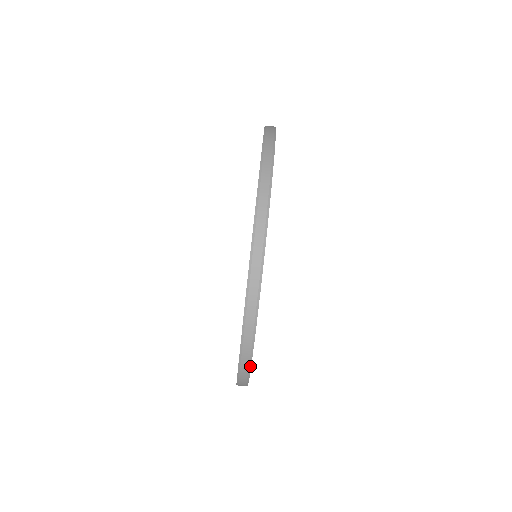
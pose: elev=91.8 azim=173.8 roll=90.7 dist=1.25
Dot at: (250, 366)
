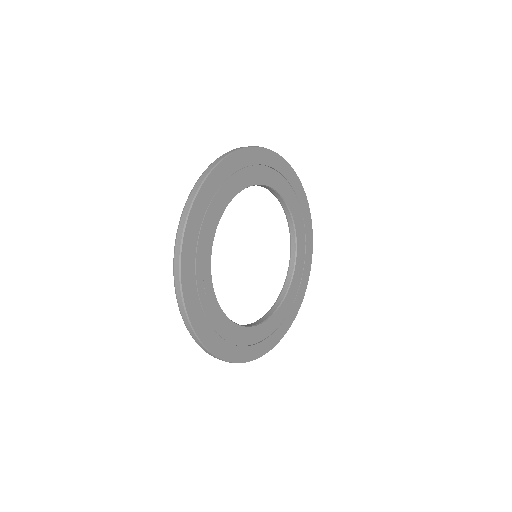
Dot at: (186, 222)
